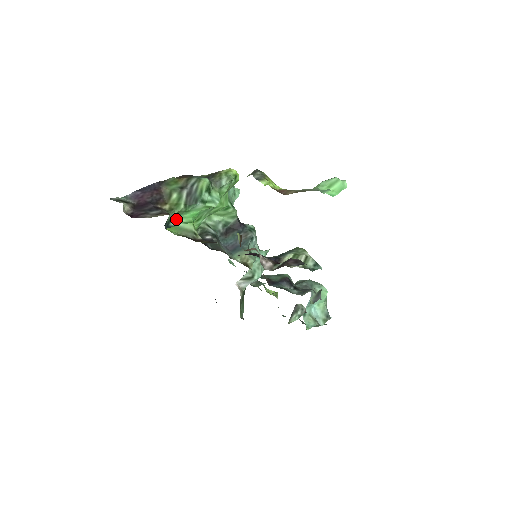
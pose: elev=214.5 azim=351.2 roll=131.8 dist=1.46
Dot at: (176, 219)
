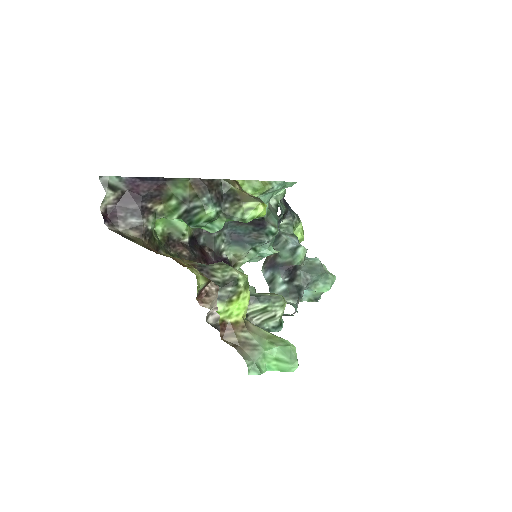
Dot at: occluded
